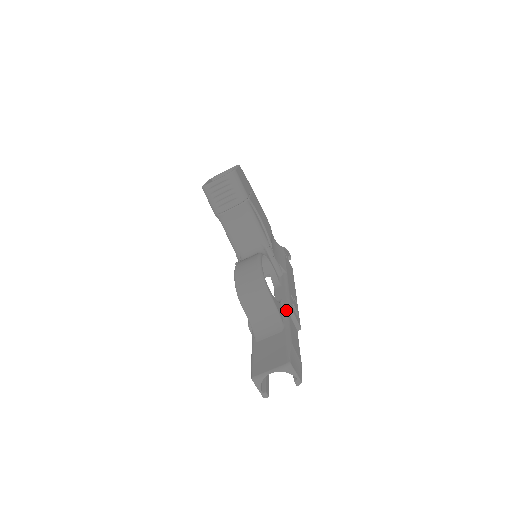
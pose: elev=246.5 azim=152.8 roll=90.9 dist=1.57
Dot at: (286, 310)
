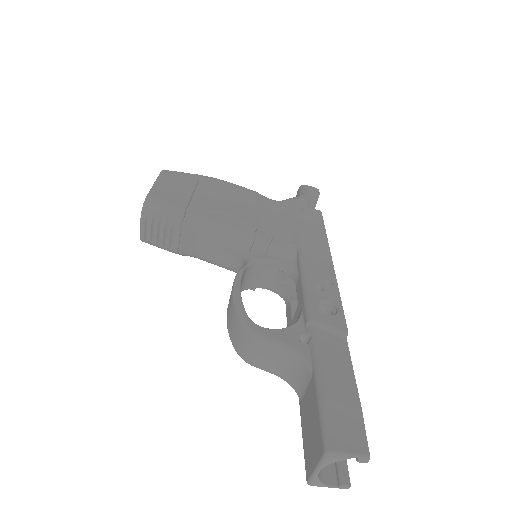
Dot at: (309, 327)
